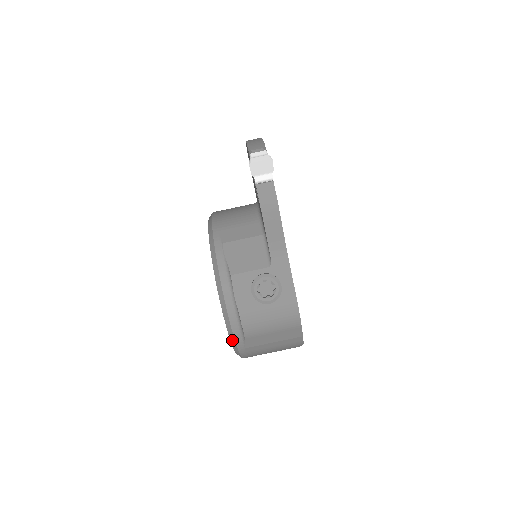
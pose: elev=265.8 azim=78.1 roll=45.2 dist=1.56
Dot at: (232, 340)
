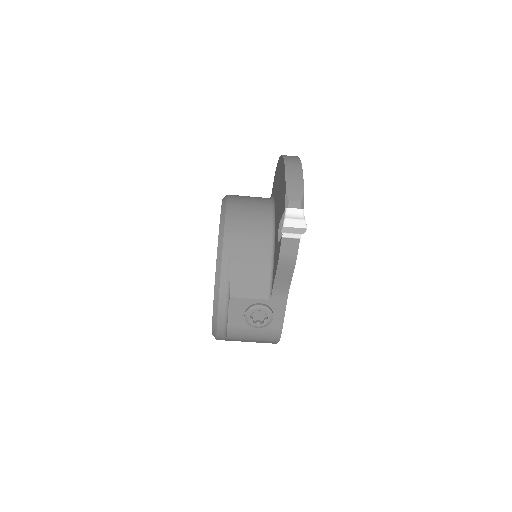
Dot at: (214, 334)
